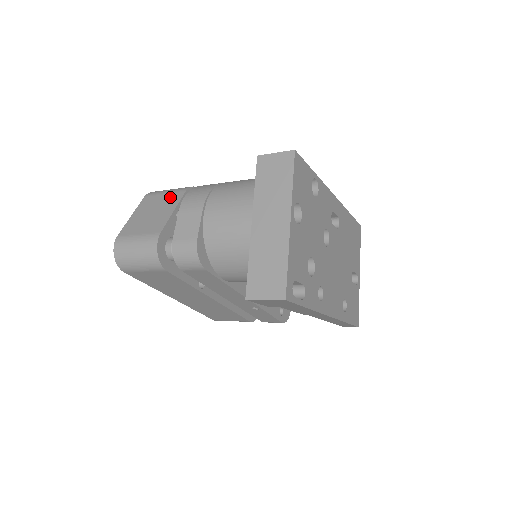
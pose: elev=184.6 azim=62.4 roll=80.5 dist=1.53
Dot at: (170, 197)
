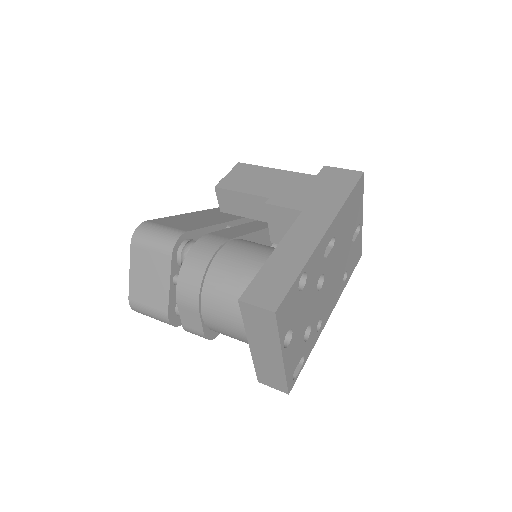
Dot at: (158, 260)
